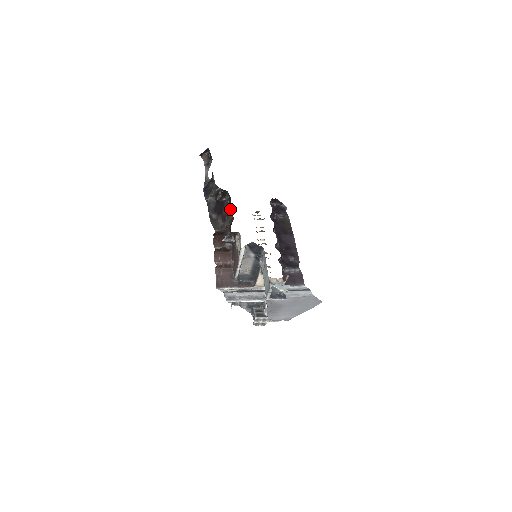
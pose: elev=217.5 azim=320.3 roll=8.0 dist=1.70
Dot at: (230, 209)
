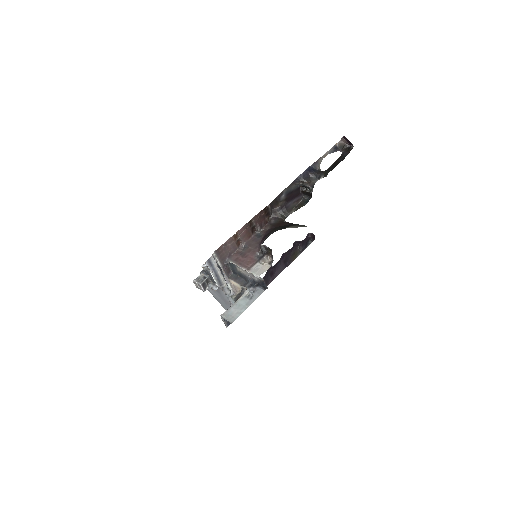
Dot at: (294, 209)
